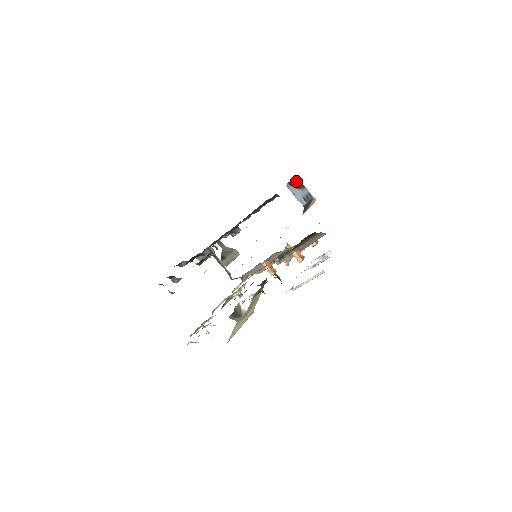
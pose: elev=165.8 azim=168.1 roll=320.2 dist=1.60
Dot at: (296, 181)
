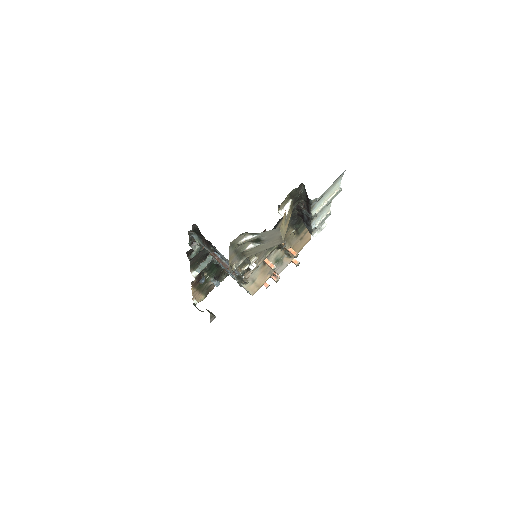
Dot at: occluded
